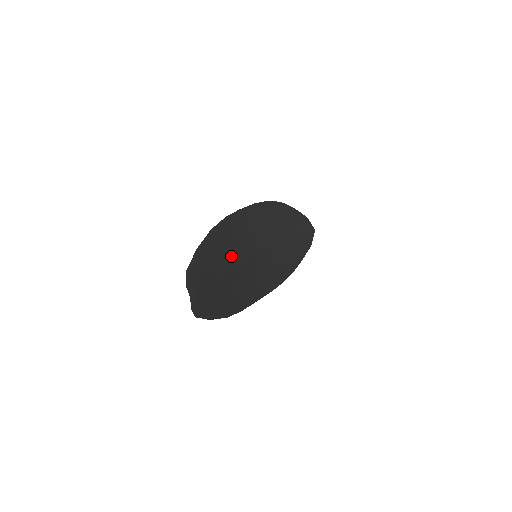
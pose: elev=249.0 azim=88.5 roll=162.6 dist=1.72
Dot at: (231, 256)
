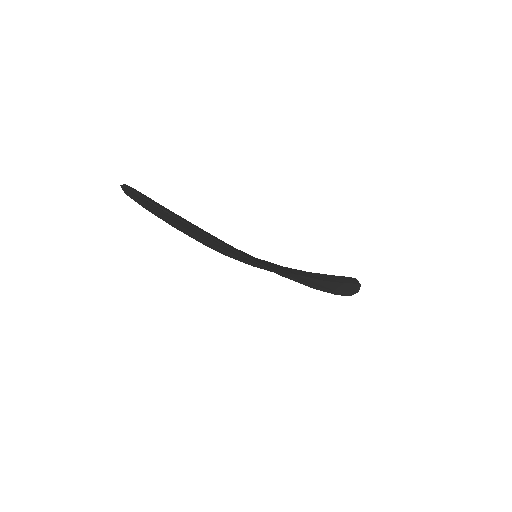
Dot at: occluded
